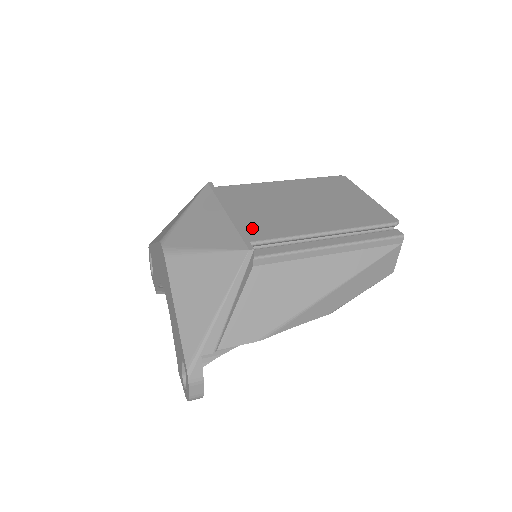
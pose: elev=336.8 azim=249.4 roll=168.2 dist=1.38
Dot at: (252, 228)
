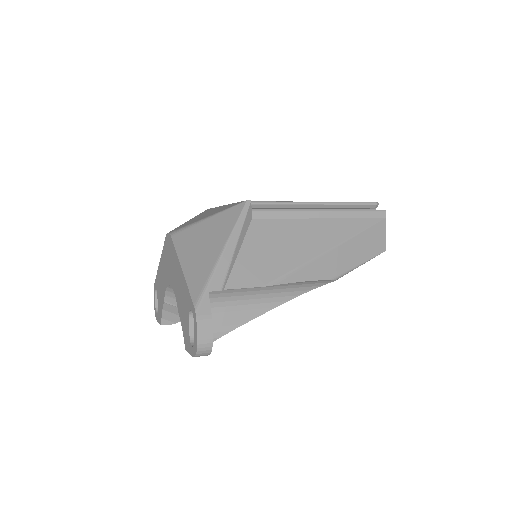
Dot at: occluded
